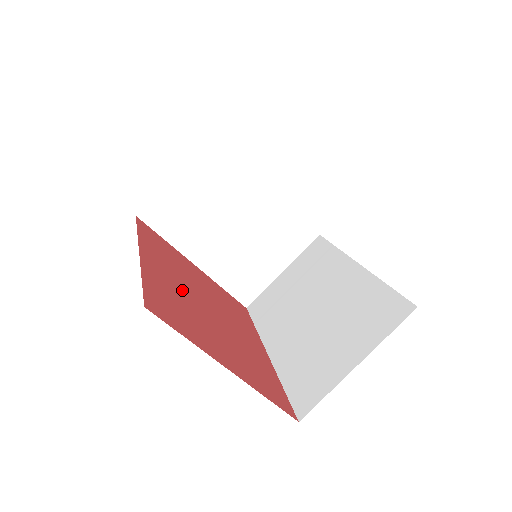
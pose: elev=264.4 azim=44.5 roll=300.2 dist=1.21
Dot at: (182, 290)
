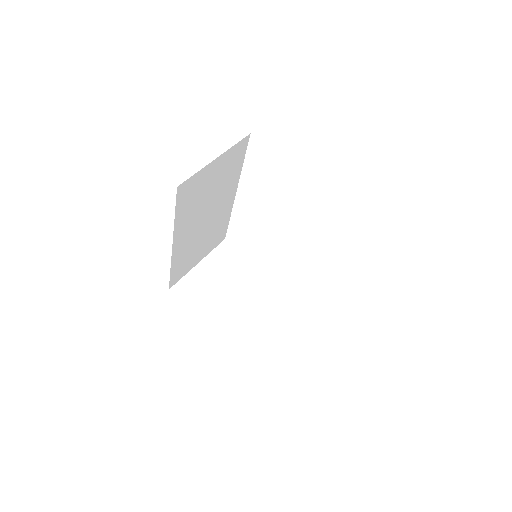
Dot at: occluded
